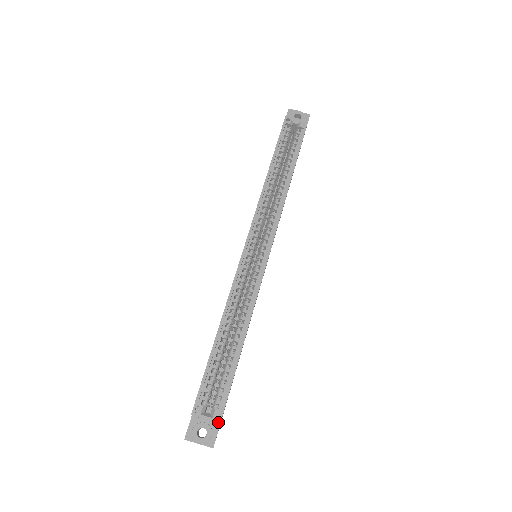
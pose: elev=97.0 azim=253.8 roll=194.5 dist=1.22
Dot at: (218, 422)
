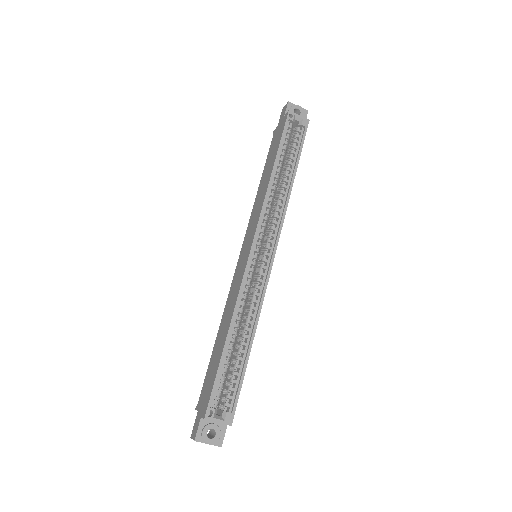
Dot at: (230, 424)
